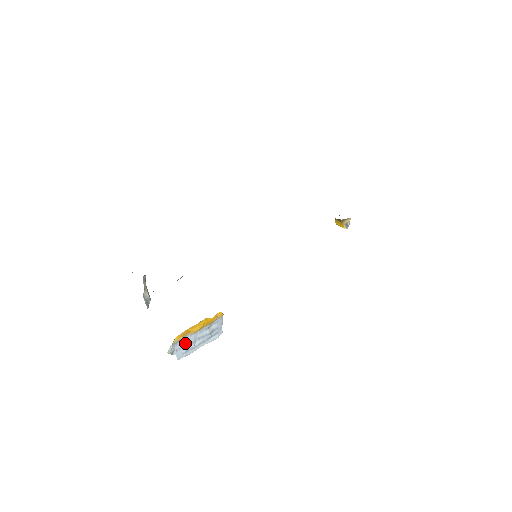
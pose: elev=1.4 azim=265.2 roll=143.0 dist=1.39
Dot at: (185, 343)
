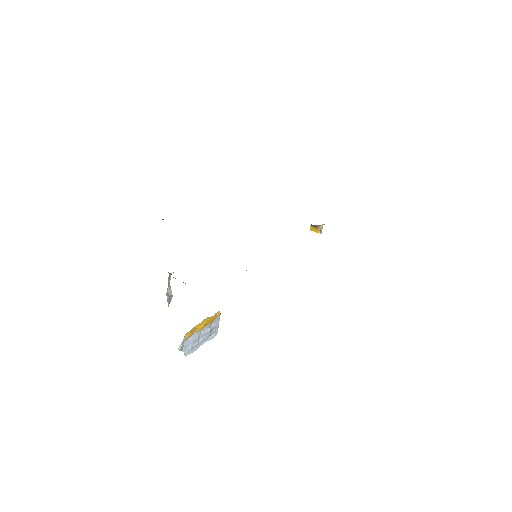
Dot at: (192, 340)
